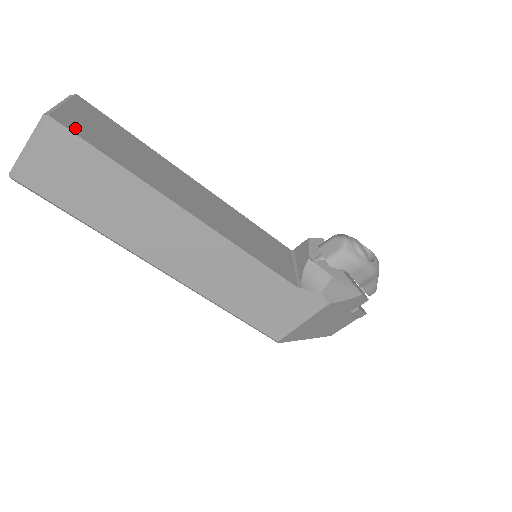
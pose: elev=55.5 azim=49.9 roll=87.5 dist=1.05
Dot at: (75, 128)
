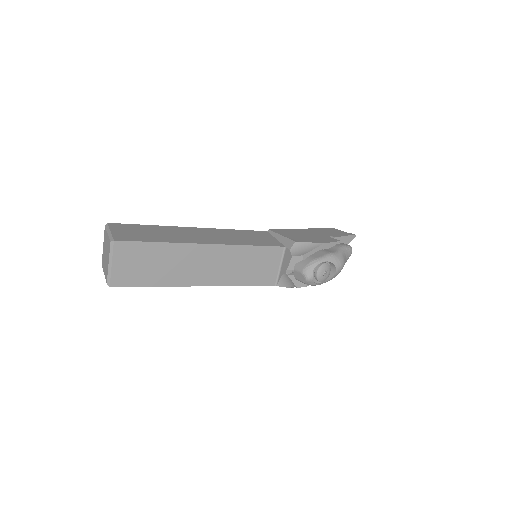
Dot at: (125, 282)
